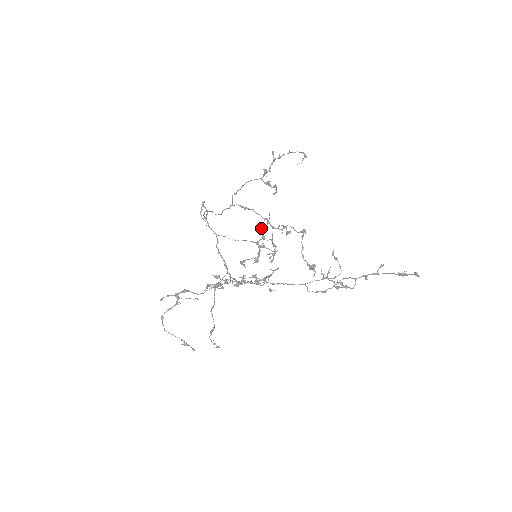
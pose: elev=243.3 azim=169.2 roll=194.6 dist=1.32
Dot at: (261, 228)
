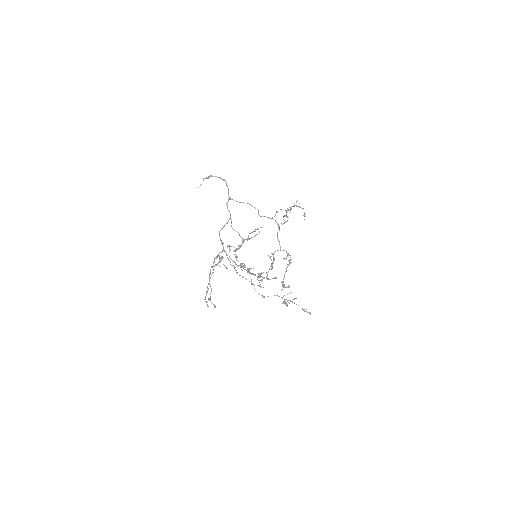
Dot at: (252, 232)
